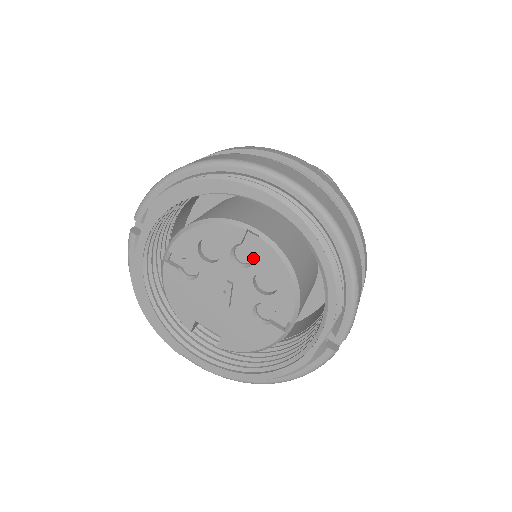
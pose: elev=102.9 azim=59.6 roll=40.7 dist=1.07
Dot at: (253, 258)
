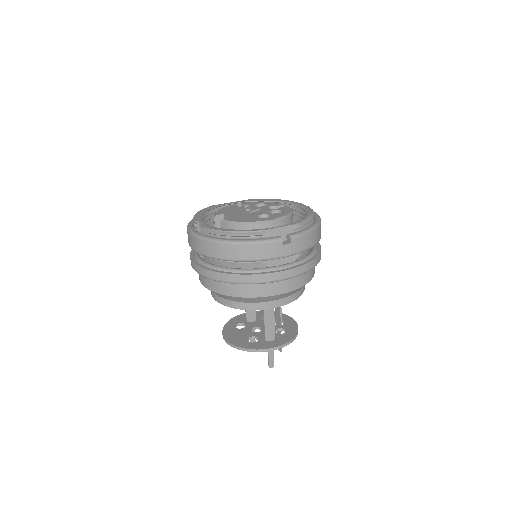
Dot at: occluded
